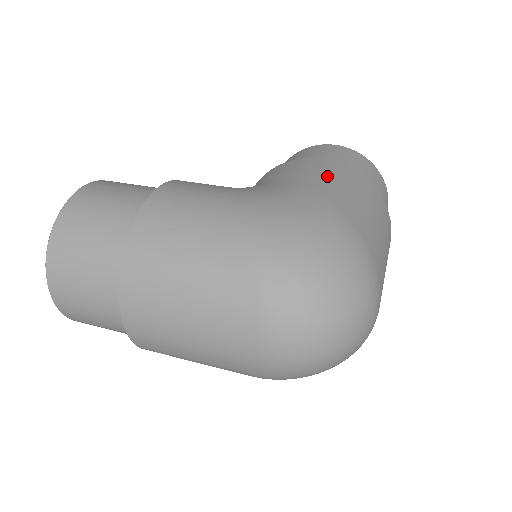
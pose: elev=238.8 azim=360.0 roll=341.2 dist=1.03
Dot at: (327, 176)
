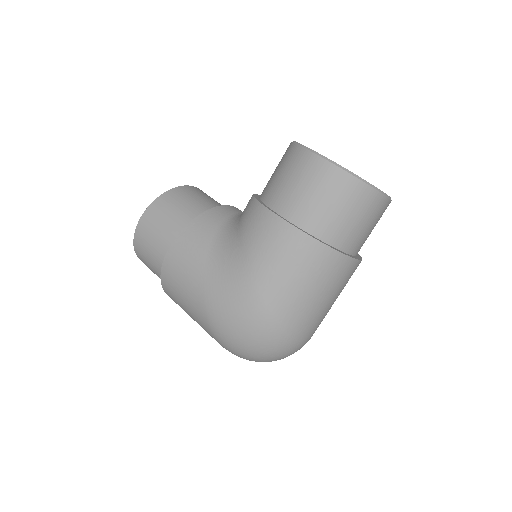
Dot at: (269, 255)
